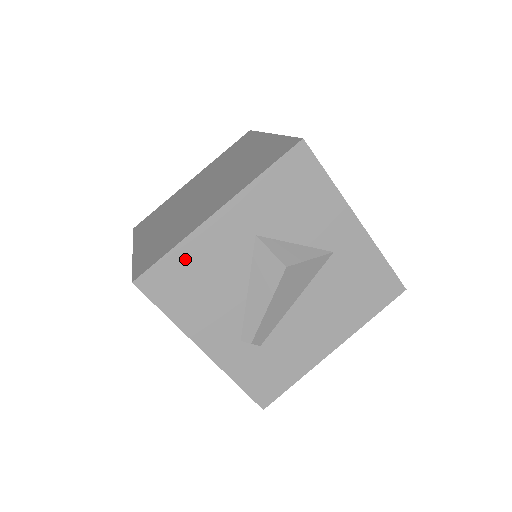
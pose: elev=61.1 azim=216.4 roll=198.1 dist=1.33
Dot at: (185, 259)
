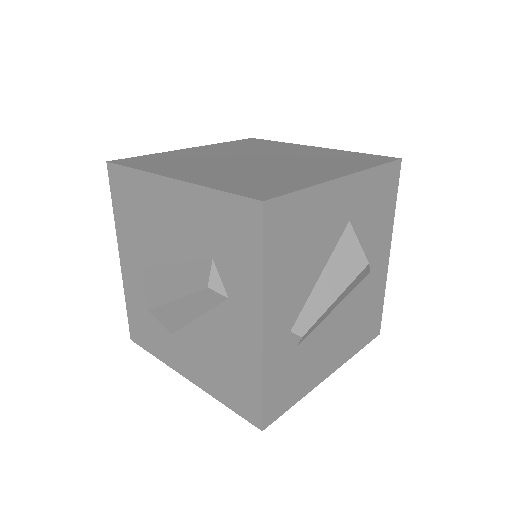
Dot at: (306, 207)
